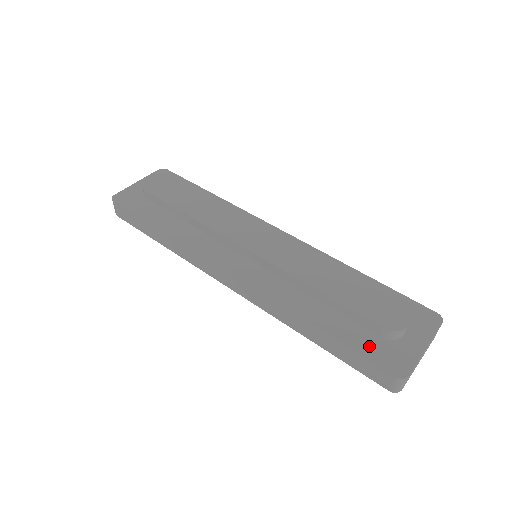
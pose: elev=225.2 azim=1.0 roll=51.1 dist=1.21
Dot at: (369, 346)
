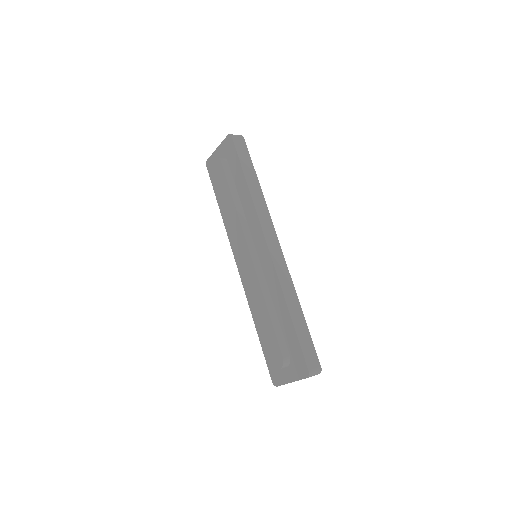
Dot at: occluded
